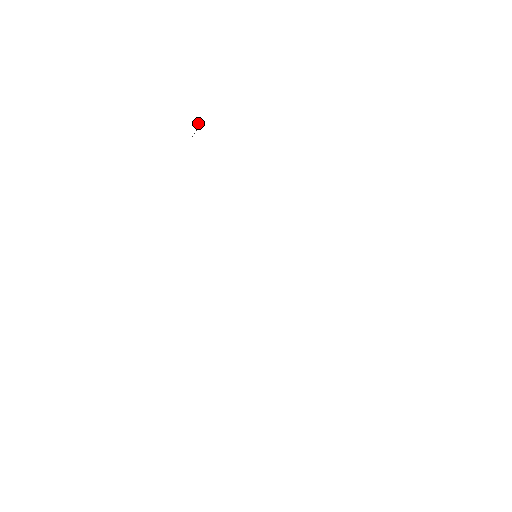
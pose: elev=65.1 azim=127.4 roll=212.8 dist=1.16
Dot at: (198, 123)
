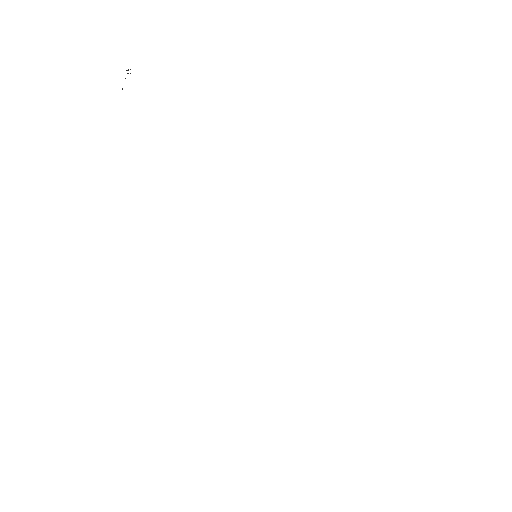
Dot at: occluded
